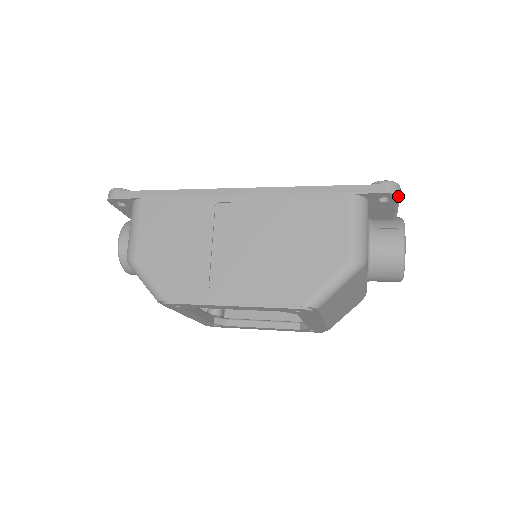
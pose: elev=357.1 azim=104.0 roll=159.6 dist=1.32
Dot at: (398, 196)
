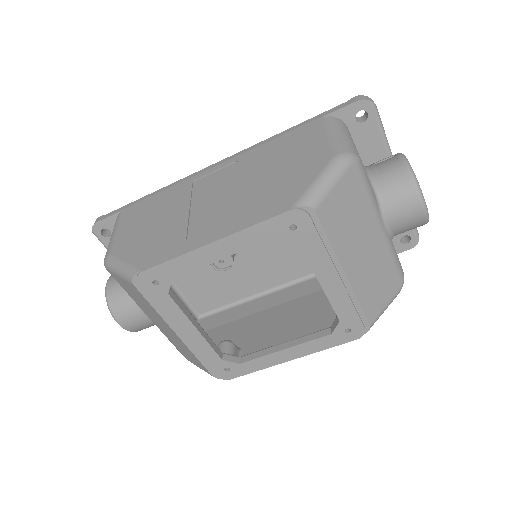
Dot at: (373, 104)
